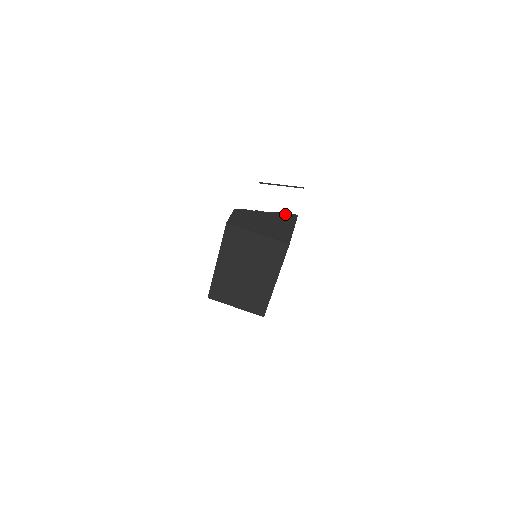
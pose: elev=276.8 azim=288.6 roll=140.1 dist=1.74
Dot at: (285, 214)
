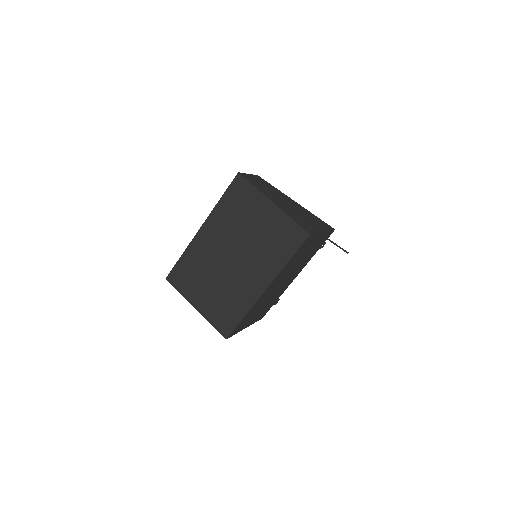
Dot at: (319, 218)
